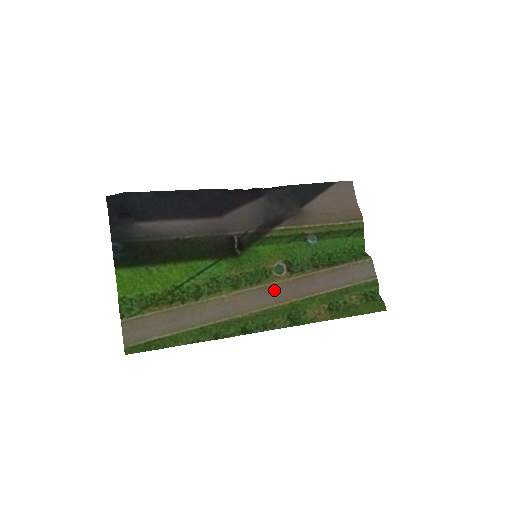
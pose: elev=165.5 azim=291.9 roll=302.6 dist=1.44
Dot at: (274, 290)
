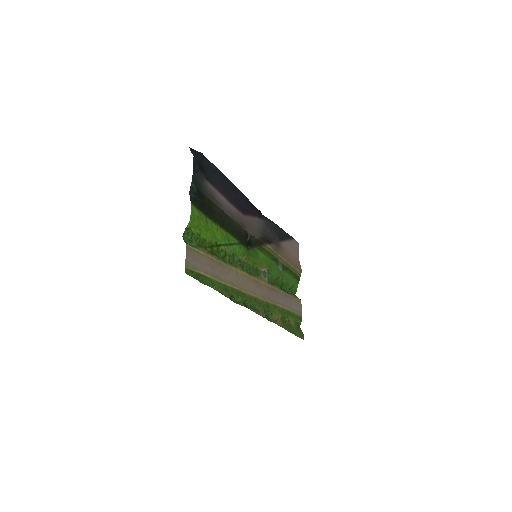
Dot at: (261, 287)
